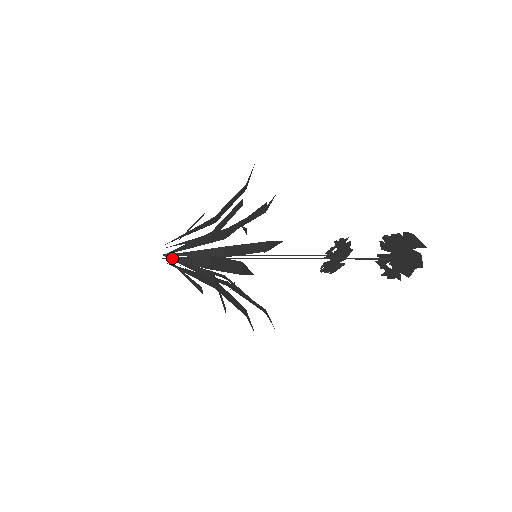
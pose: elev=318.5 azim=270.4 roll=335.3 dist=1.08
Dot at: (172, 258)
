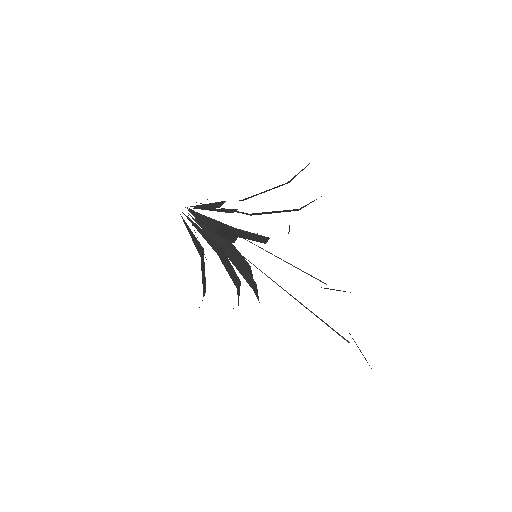
Dot at: occluded
